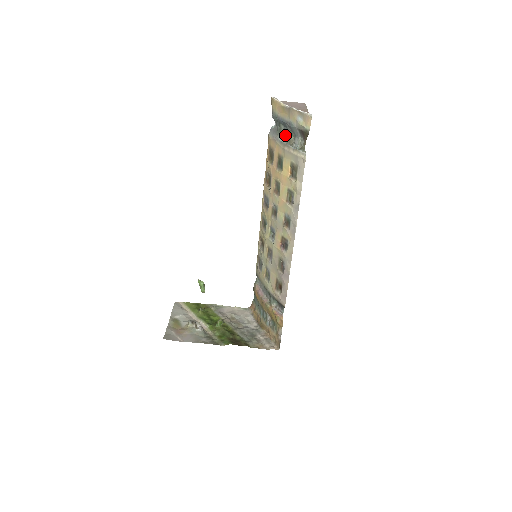
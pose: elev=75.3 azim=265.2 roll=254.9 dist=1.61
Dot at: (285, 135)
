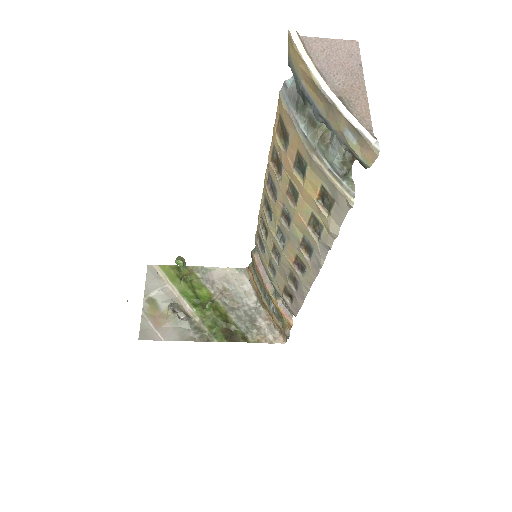
Dot at: (313, 125)
